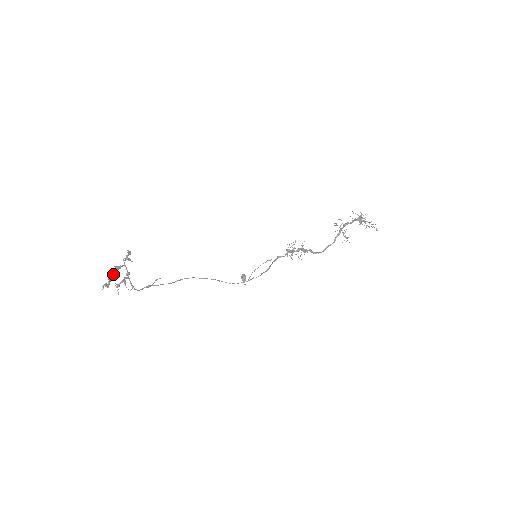
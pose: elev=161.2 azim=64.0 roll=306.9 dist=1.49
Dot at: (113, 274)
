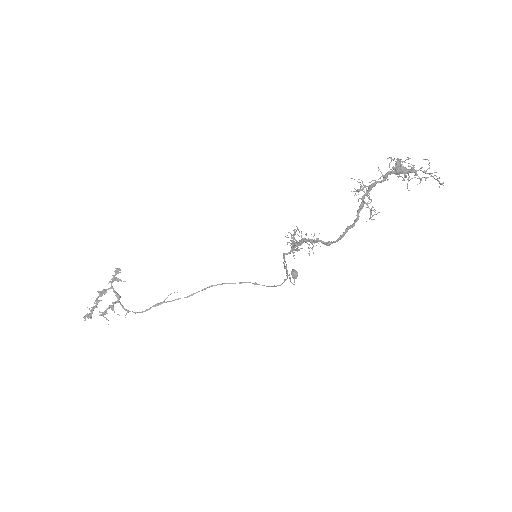
Dot at: (96, 301)
